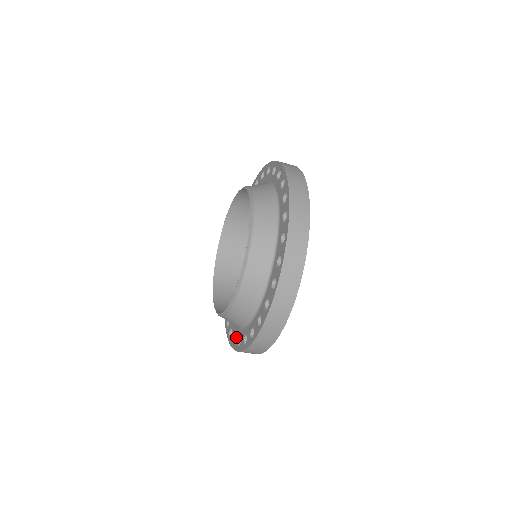
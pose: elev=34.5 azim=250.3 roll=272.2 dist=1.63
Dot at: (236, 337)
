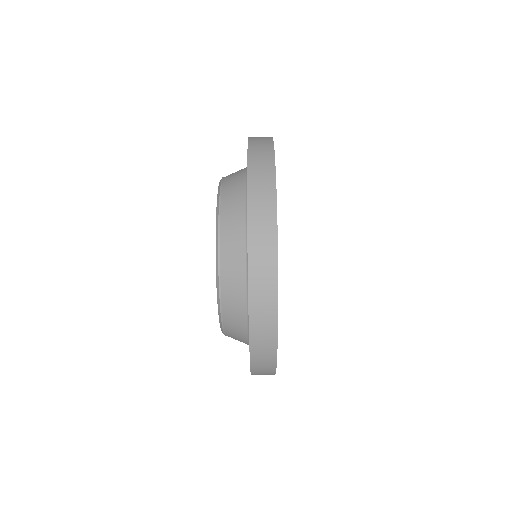
Dot at: occluded
